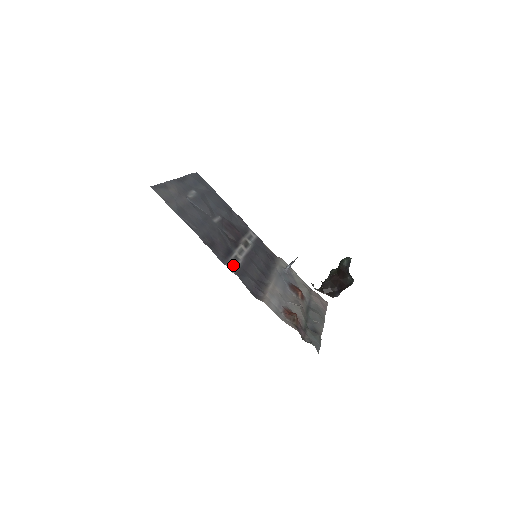
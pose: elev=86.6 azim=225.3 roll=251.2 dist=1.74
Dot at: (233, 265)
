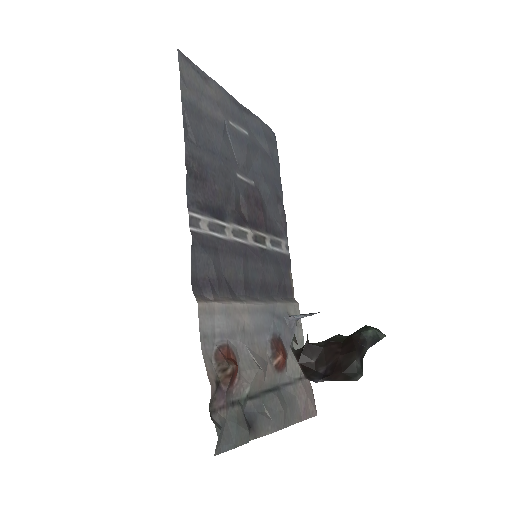
Dot at: (203, 225)
